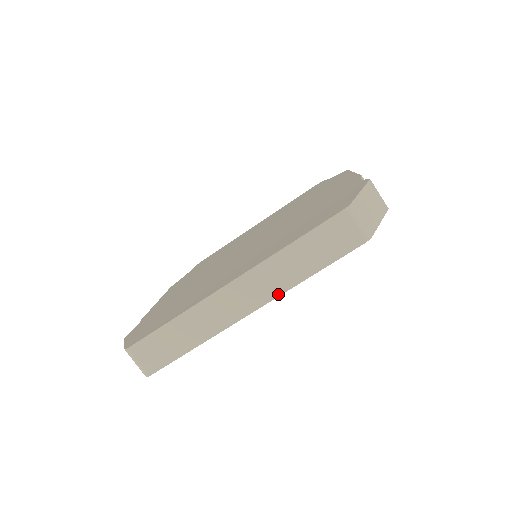
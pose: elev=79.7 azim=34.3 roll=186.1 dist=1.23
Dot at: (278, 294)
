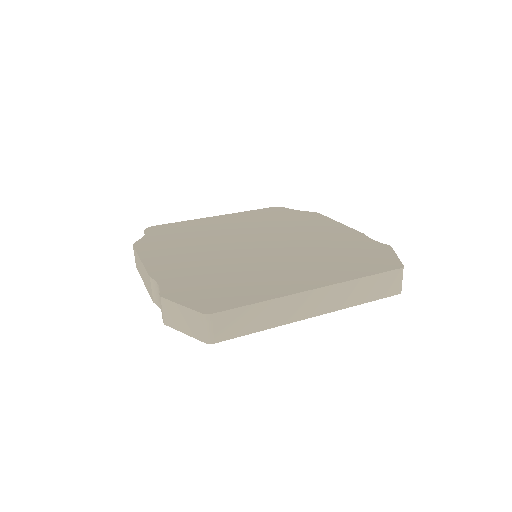
Dot at: (338, 309)
